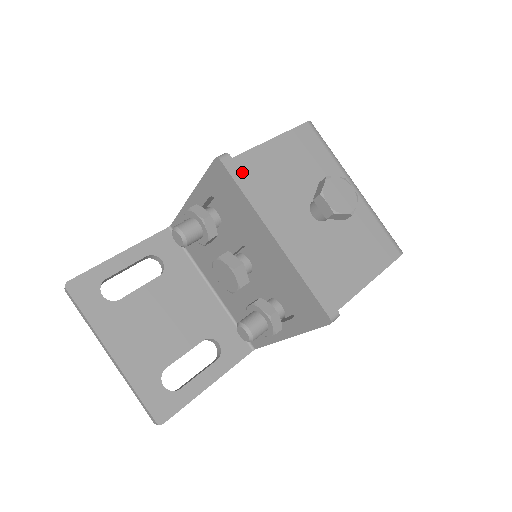
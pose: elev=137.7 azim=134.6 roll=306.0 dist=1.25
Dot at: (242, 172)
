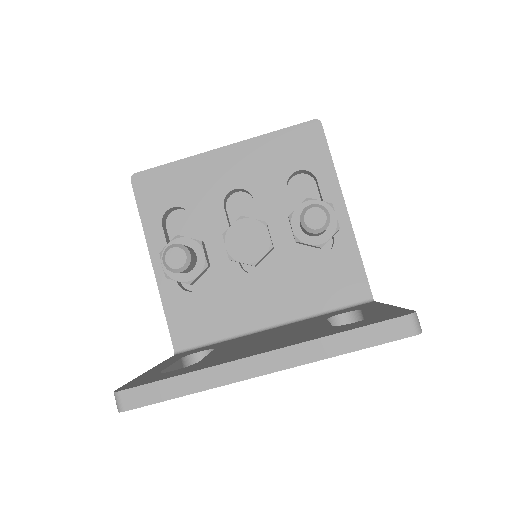
Dot at: occluded
